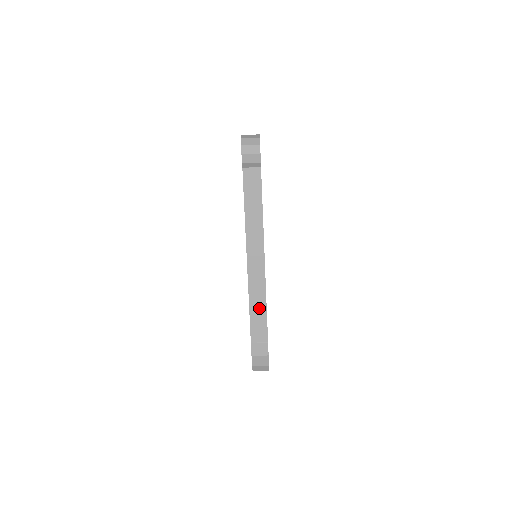
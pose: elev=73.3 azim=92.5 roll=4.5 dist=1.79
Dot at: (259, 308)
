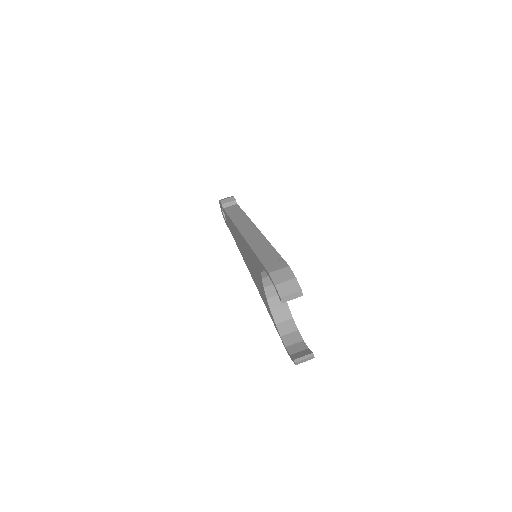
Dot at: (263, 247)
